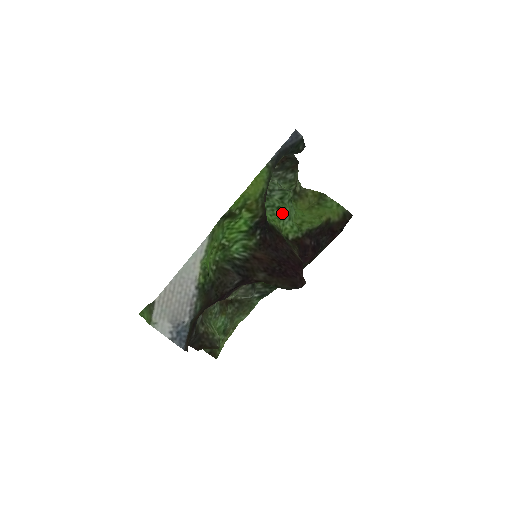
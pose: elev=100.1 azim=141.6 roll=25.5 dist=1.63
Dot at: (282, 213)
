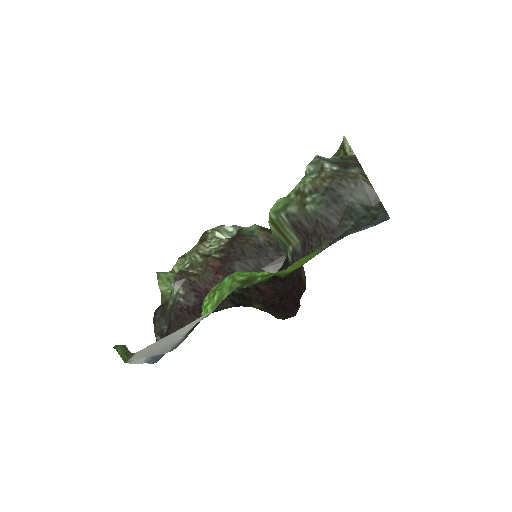
Dot at: occluded
